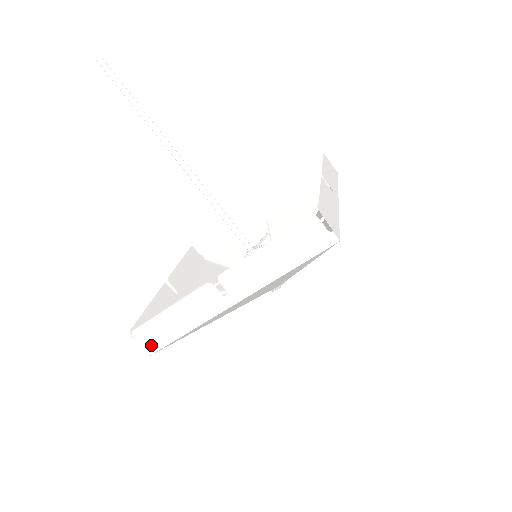
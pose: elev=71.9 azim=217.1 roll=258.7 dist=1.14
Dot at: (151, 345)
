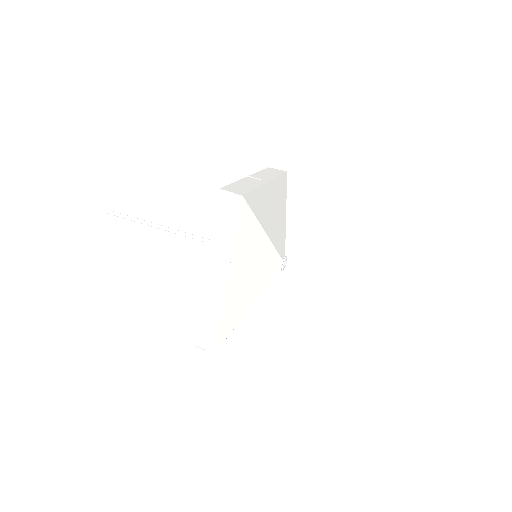
Dot at: (239, 192)
